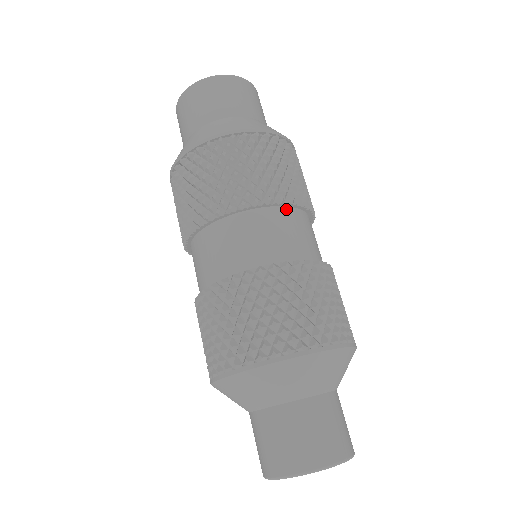
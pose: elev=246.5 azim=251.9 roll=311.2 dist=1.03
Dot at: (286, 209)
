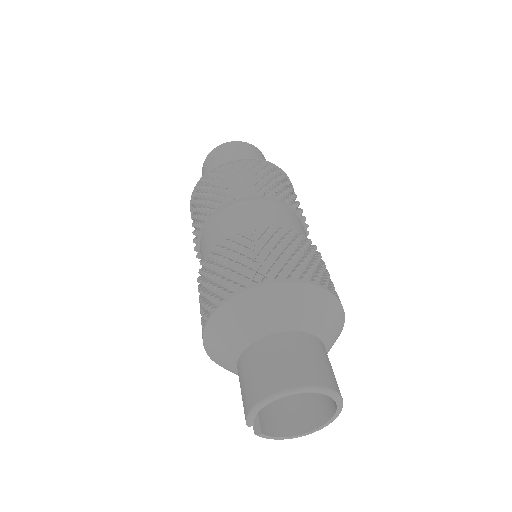
Dot at: (275, 203)
